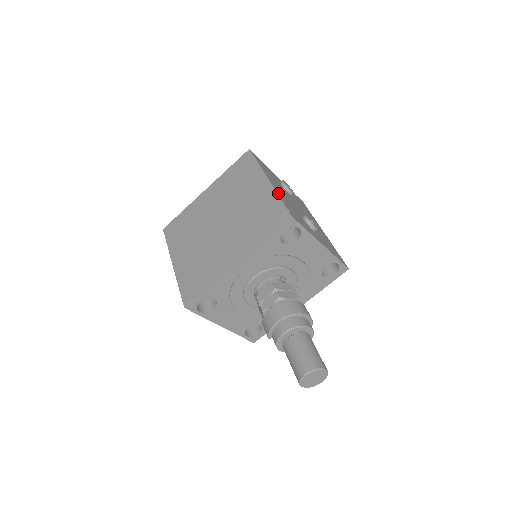
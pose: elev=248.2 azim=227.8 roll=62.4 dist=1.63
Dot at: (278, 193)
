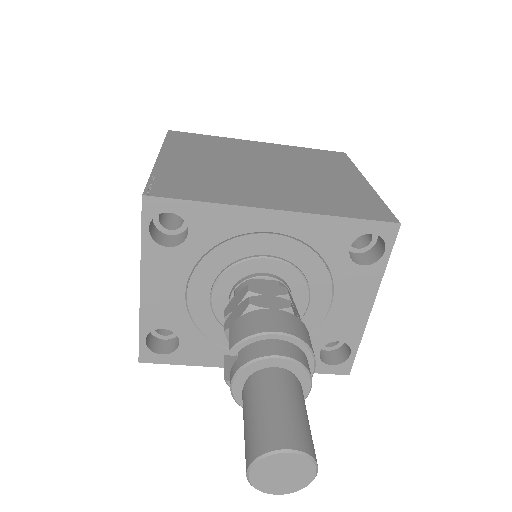
Dot at: occluded
